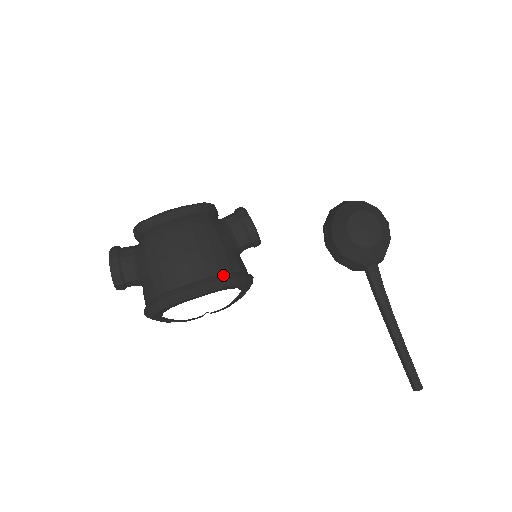
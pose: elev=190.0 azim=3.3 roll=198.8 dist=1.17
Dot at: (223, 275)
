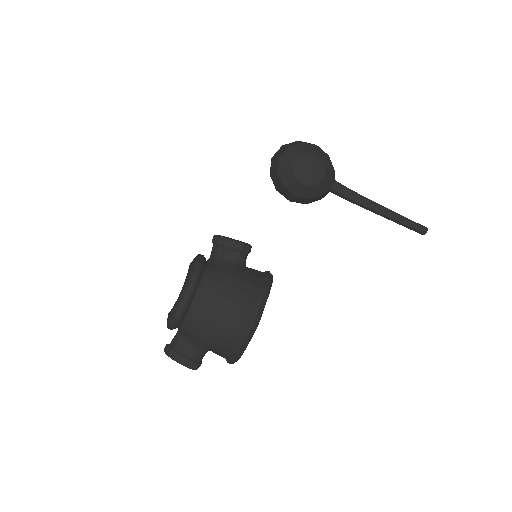
Dot at: (258, 297)
